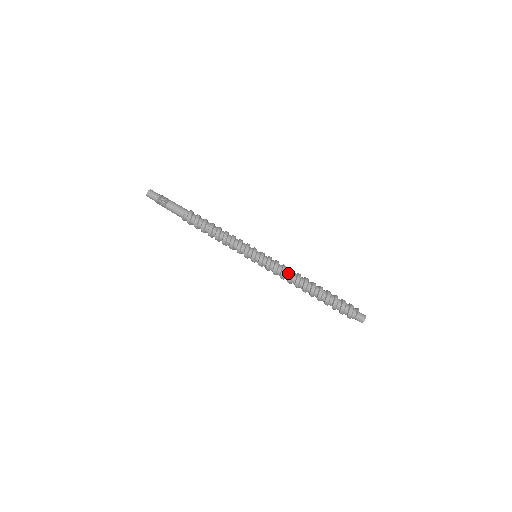
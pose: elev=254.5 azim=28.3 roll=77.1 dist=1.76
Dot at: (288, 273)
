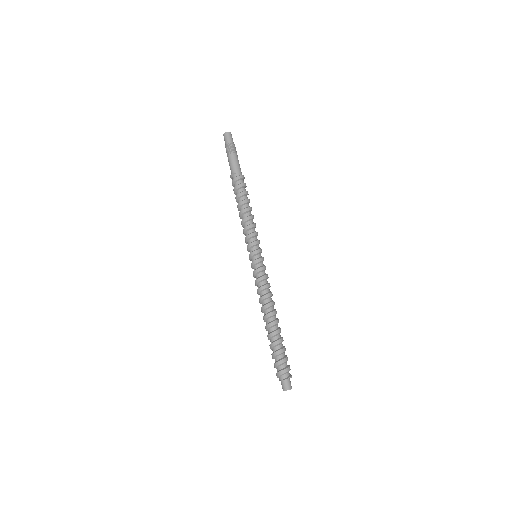
Dot at: (266, 292)
